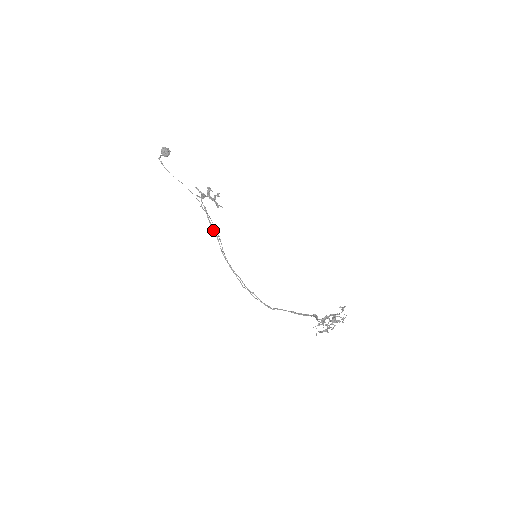
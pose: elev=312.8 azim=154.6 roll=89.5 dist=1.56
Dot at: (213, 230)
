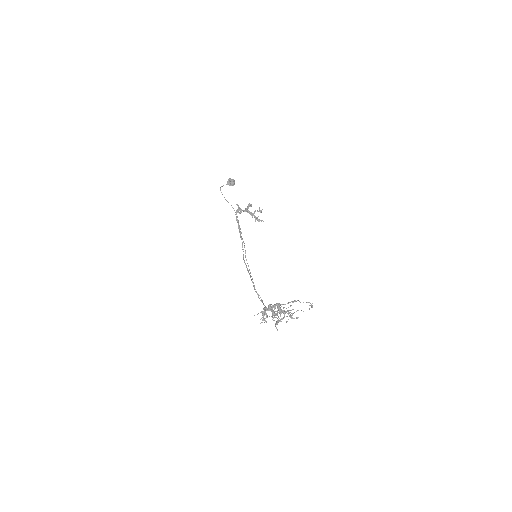
Dot at: (241, 238)
